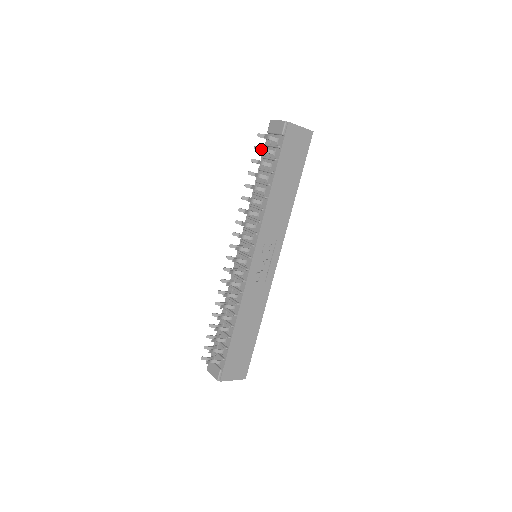
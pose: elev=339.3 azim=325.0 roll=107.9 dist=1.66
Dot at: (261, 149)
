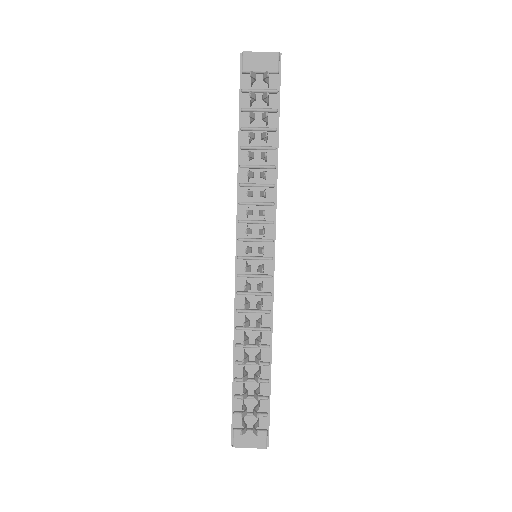
Dot at: (267, 95)
